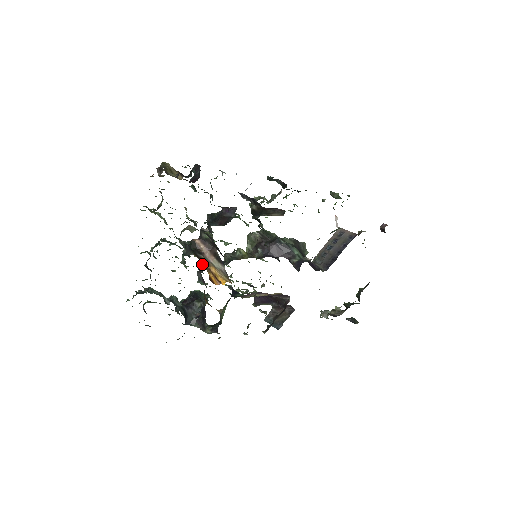
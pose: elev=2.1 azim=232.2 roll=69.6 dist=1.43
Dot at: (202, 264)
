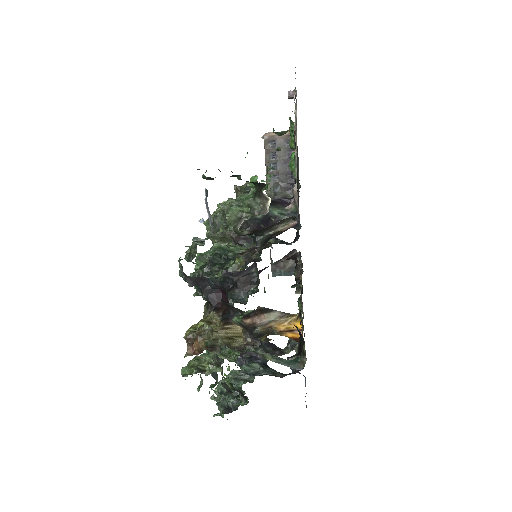
Dot at: occluded
